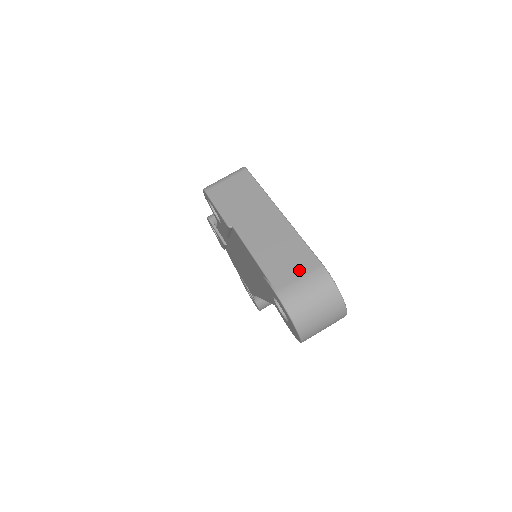
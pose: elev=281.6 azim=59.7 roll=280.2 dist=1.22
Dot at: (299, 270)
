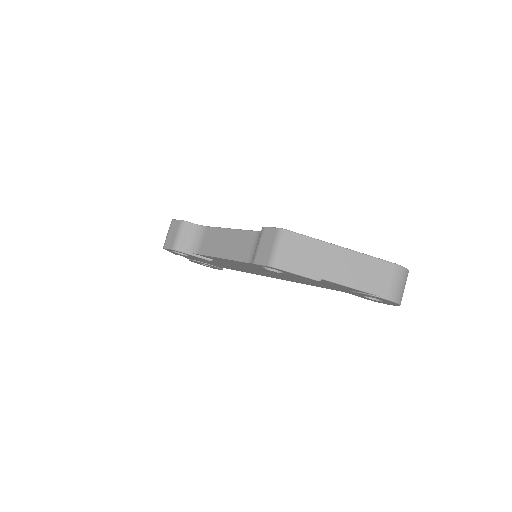
Dot at: (387, 277)
